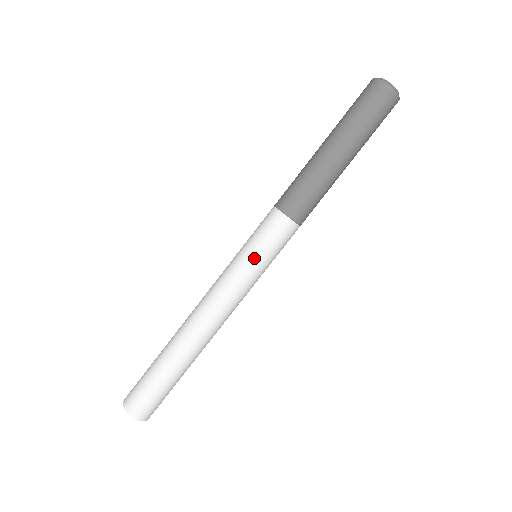
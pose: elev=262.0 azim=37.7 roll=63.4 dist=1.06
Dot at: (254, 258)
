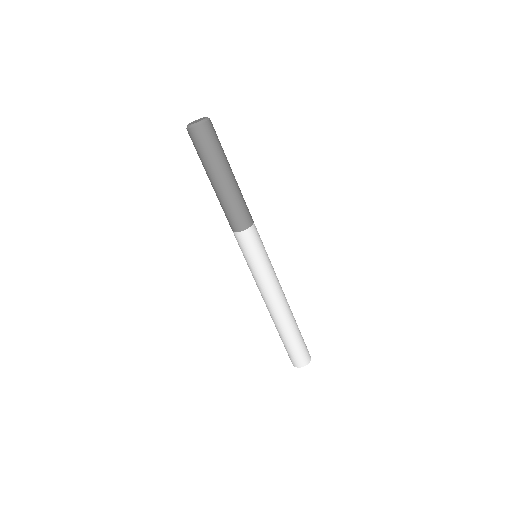
Dot at: (258, 261)
